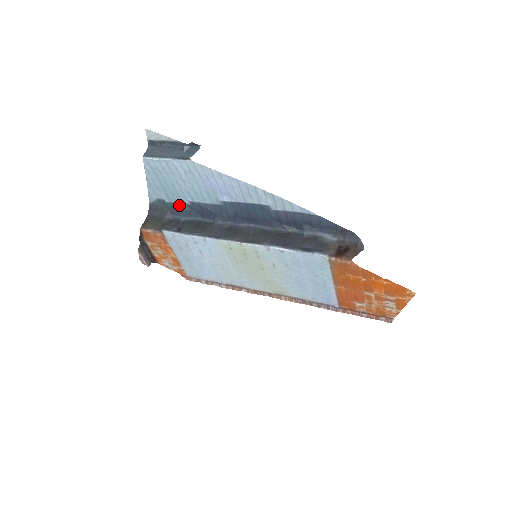
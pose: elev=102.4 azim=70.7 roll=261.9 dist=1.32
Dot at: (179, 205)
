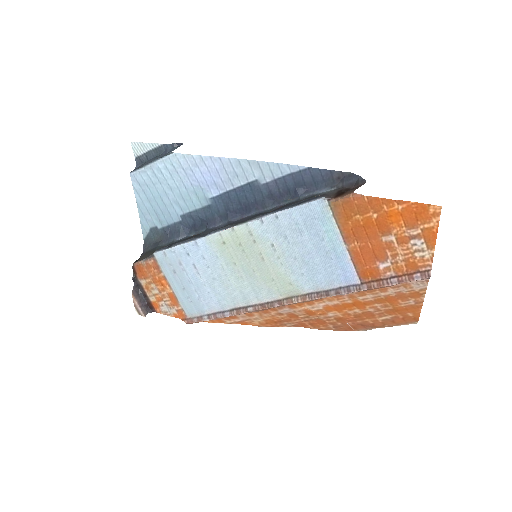
Dot at: (171, 226)
